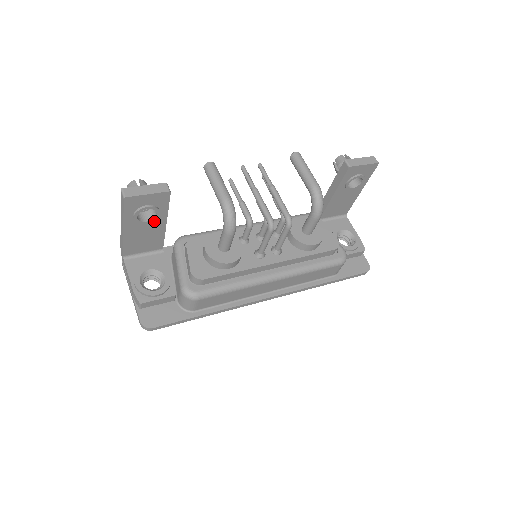
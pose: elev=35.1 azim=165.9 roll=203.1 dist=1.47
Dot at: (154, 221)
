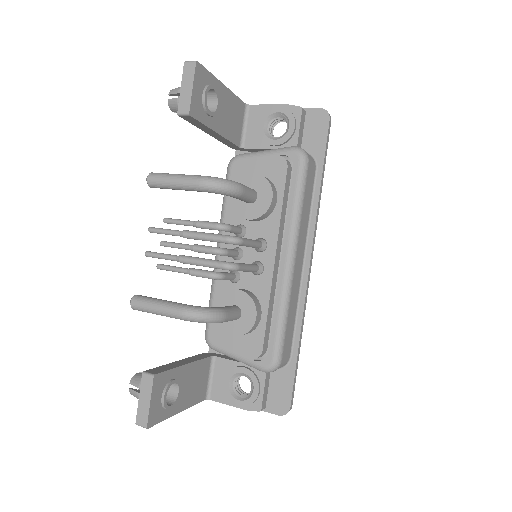
Dot at: (180, 380)
